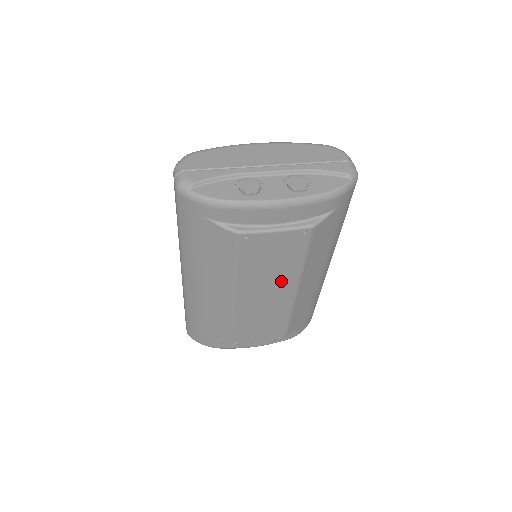
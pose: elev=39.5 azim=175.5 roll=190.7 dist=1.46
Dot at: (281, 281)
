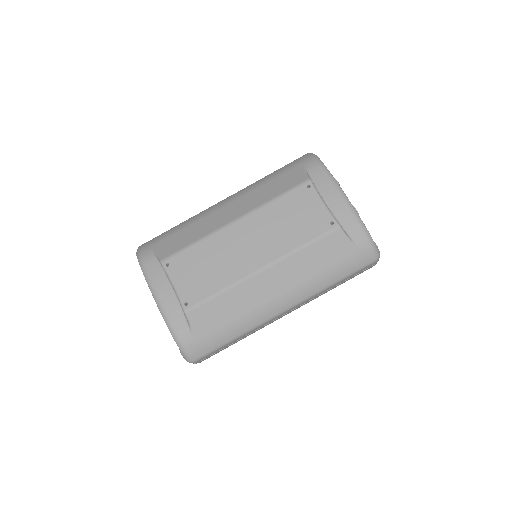
Dot at: (272, 245)
